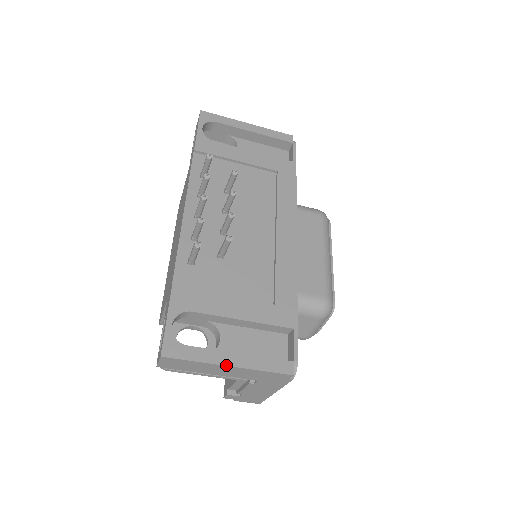
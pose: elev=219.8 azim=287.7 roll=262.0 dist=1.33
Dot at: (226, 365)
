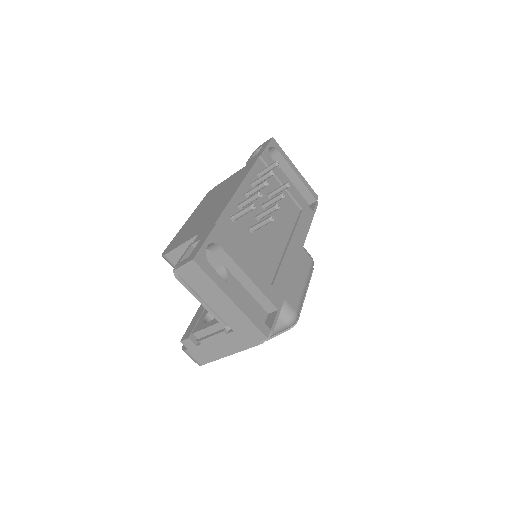
Dot at: (230, 298)
